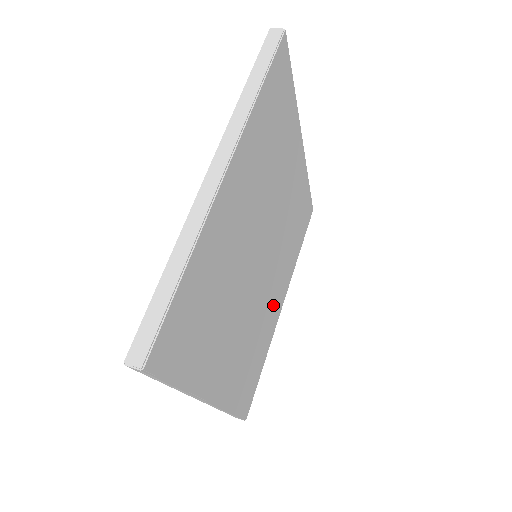
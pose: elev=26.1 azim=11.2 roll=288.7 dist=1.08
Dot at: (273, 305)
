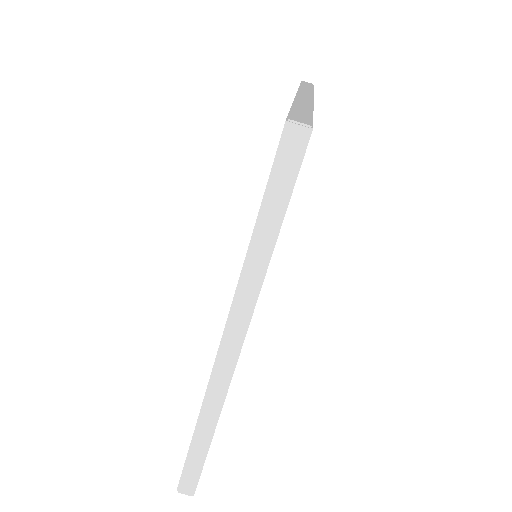
Dot at: occluded
